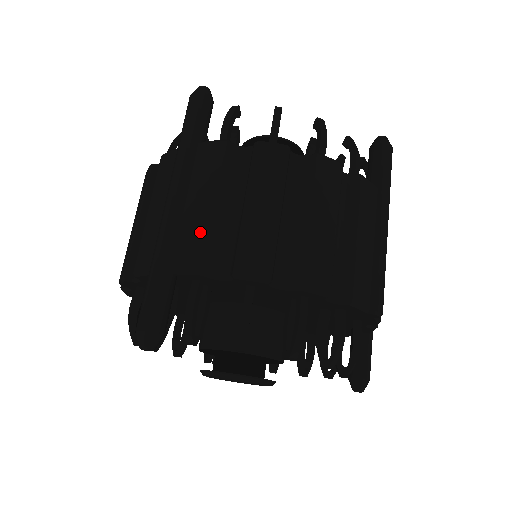
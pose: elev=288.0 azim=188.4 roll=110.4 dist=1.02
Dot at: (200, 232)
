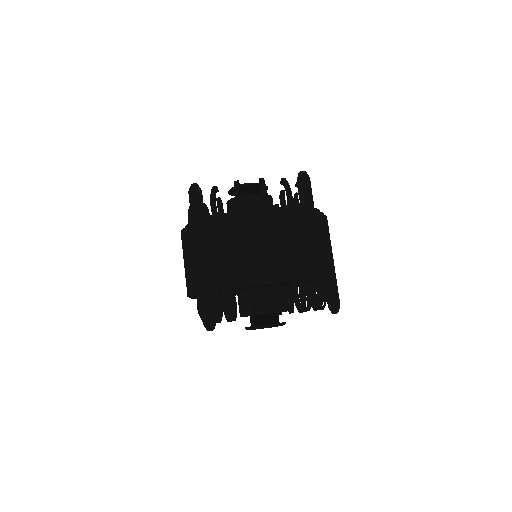
Dot at: (216, 268)
